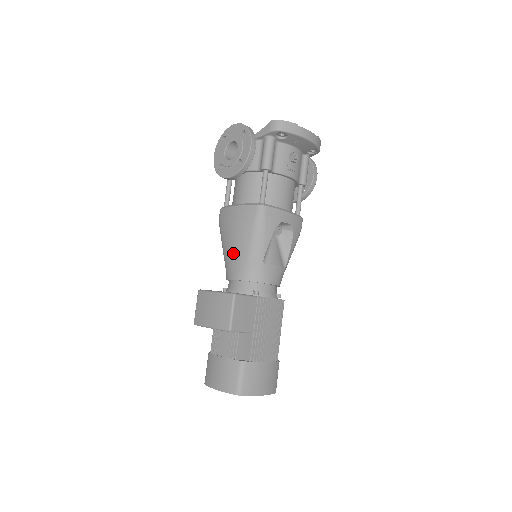
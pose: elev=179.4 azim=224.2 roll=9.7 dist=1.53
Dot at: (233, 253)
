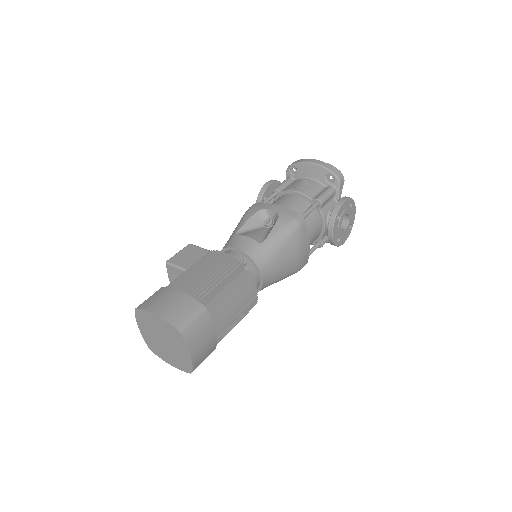
Dot at: occluded
